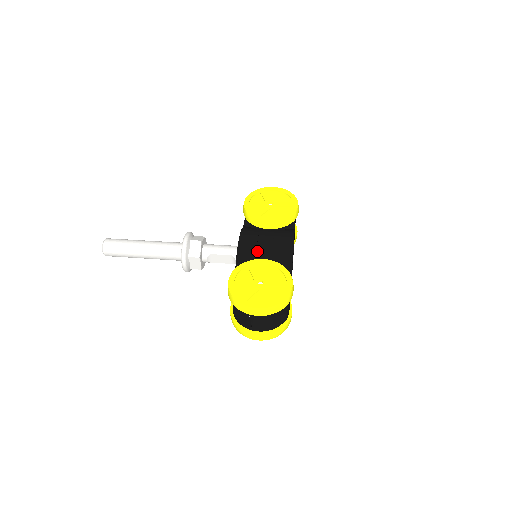
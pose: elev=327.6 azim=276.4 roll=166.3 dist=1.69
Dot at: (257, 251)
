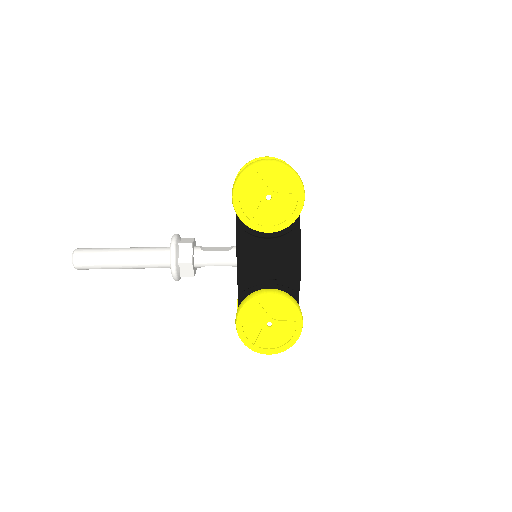
Dot at: (260, 278)
